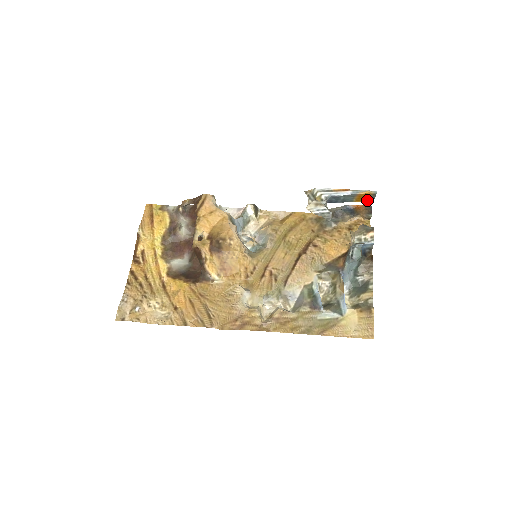
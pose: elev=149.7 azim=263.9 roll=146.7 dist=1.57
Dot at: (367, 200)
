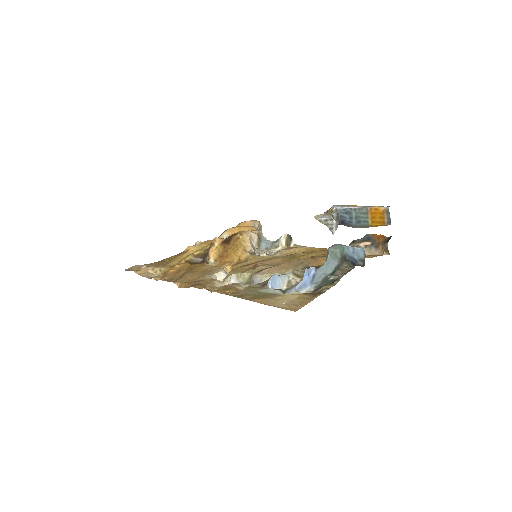
Dot at: (384, 224)
